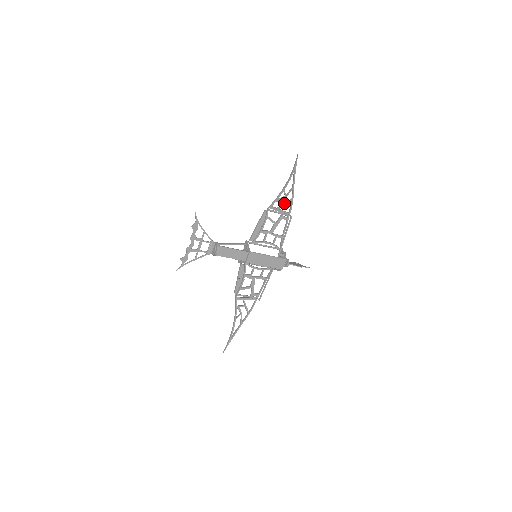
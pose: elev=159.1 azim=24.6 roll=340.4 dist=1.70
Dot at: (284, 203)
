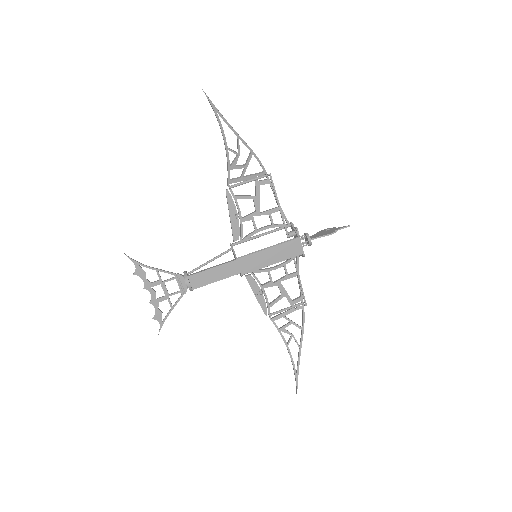
Dot at: (244, 164)
